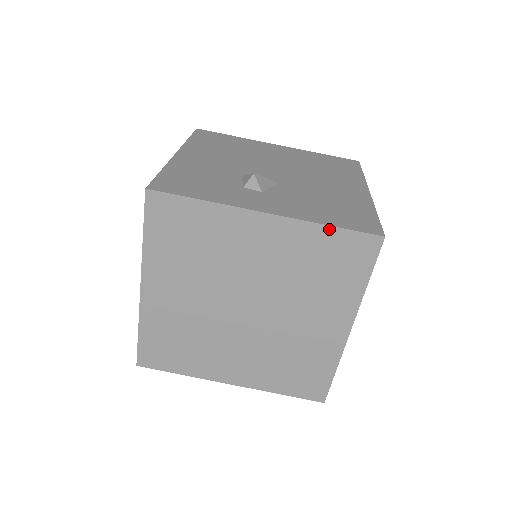
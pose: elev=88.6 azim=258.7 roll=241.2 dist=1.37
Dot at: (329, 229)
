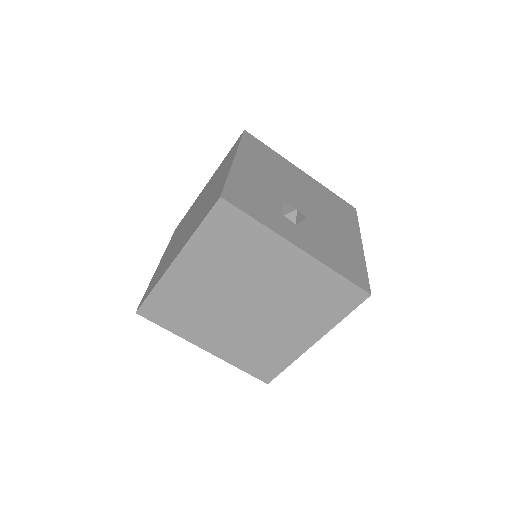
Dot at: (337, 276)
